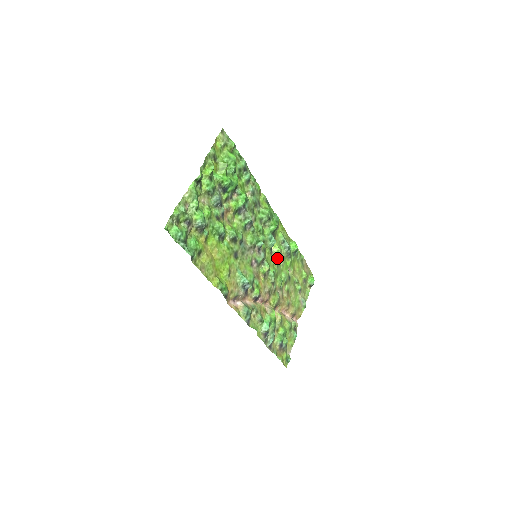
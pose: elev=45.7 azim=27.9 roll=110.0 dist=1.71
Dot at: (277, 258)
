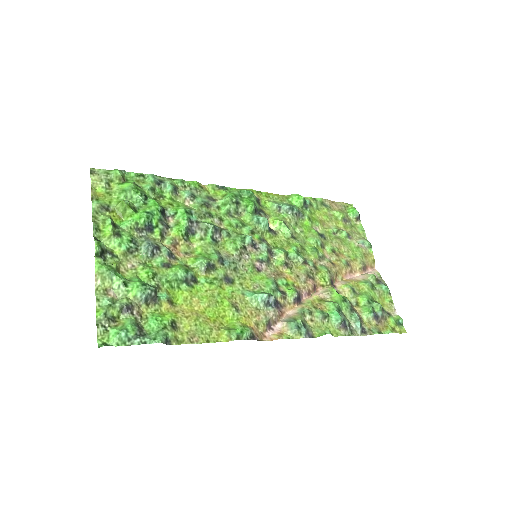
Dot at: (286, 232)
